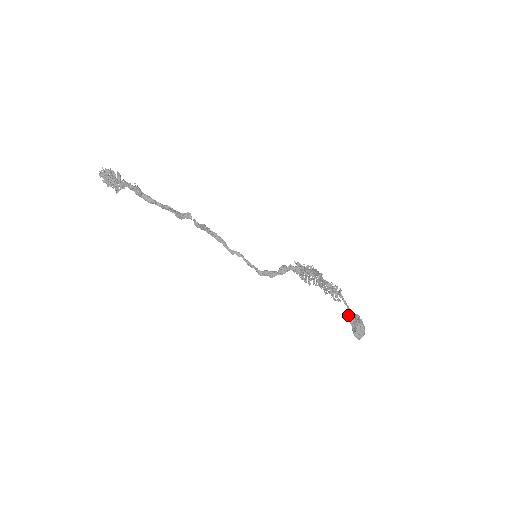
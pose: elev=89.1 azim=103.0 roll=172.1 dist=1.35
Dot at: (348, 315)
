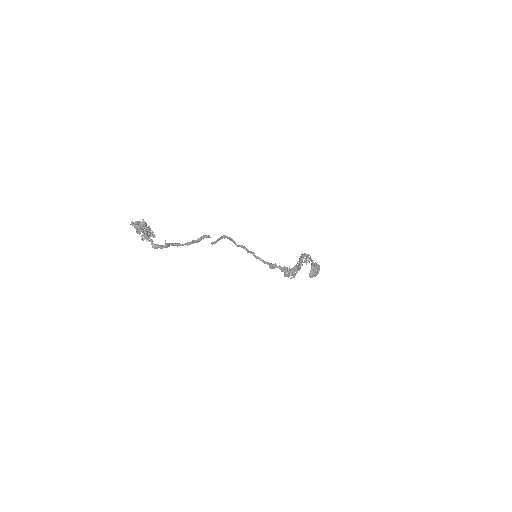
Dot at: occluded
